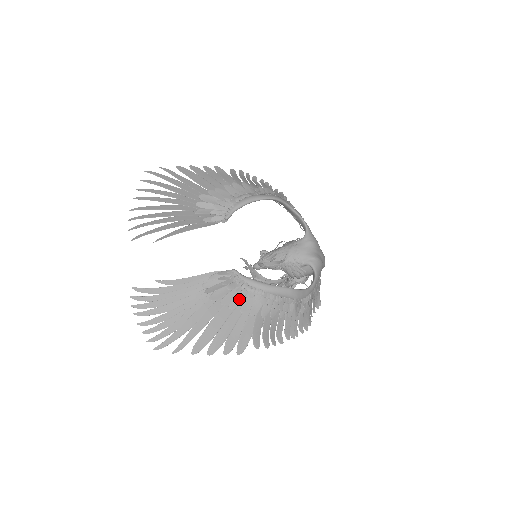
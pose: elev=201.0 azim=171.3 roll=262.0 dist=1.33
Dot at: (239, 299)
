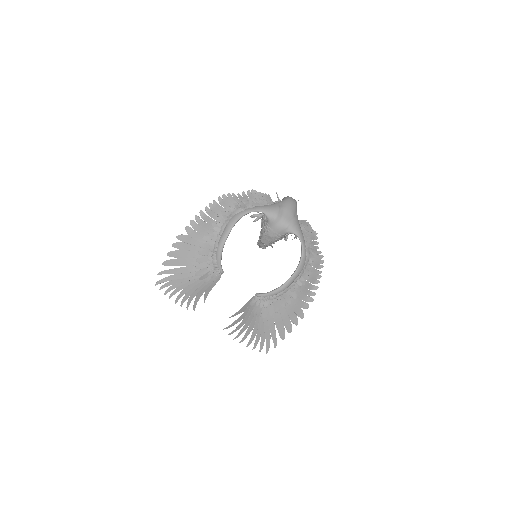
Dot at: (276, 305)
